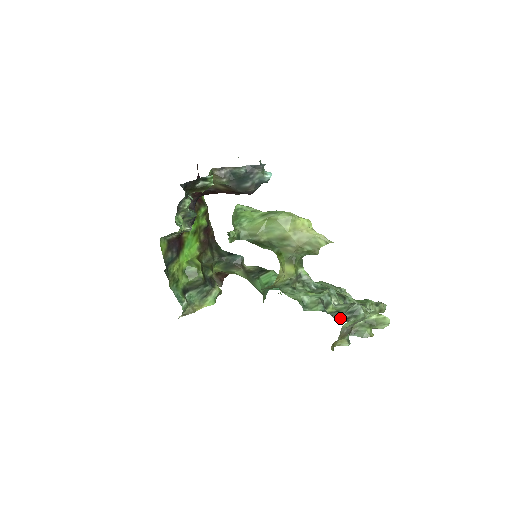
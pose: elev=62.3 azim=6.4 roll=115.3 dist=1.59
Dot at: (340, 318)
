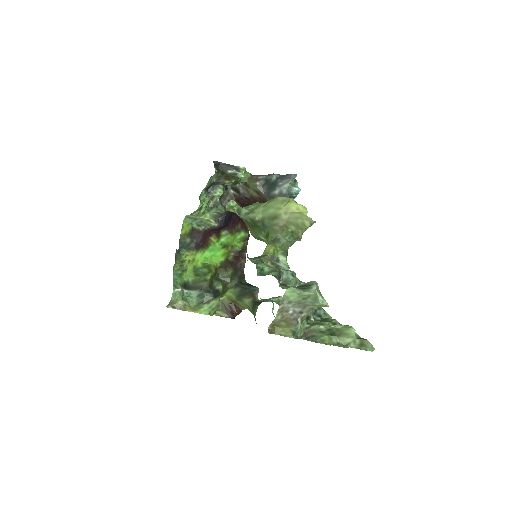
Dot at: (287, 287)
